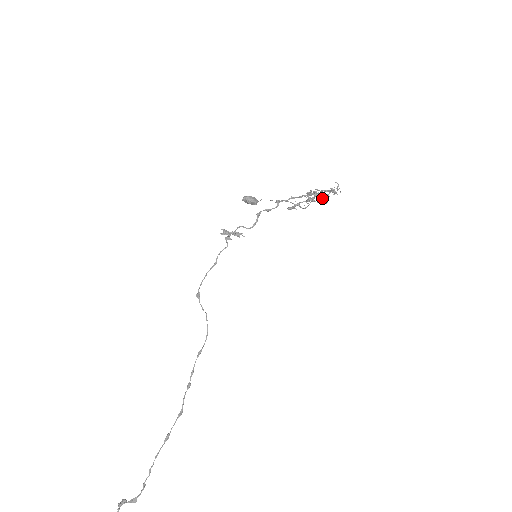
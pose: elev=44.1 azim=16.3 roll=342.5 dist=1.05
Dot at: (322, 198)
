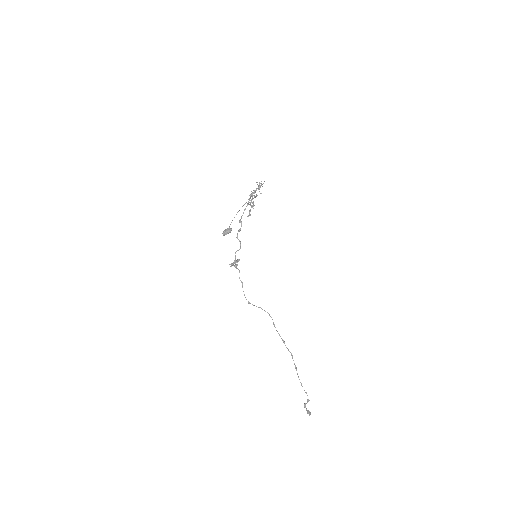
Dot at: occluded
